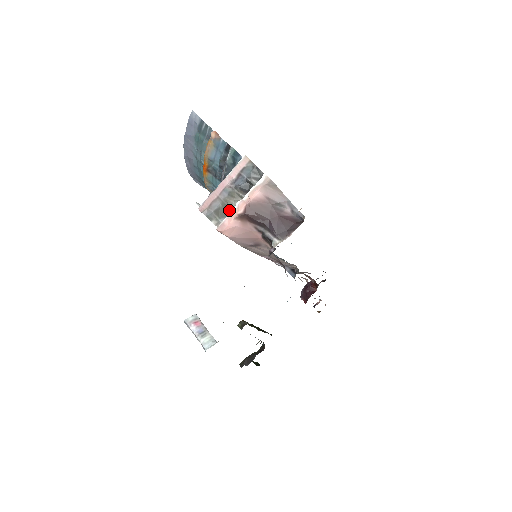
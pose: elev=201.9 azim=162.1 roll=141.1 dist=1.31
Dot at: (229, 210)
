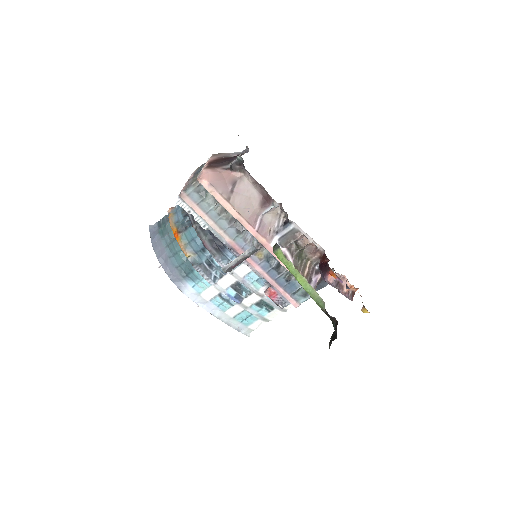
Dot at: occluded
